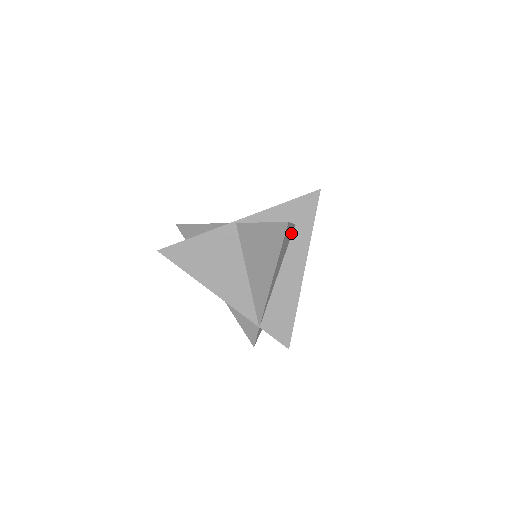
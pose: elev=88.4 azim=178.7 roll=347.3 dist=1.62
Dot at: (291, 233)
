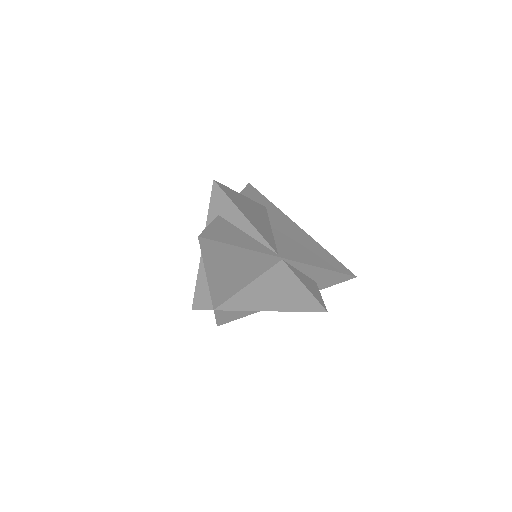
Dot at: occluded
